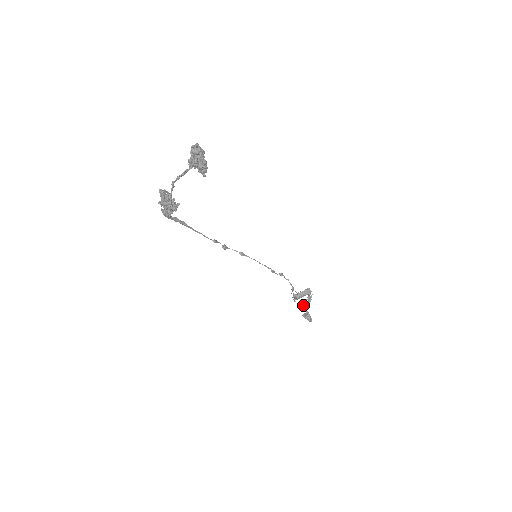
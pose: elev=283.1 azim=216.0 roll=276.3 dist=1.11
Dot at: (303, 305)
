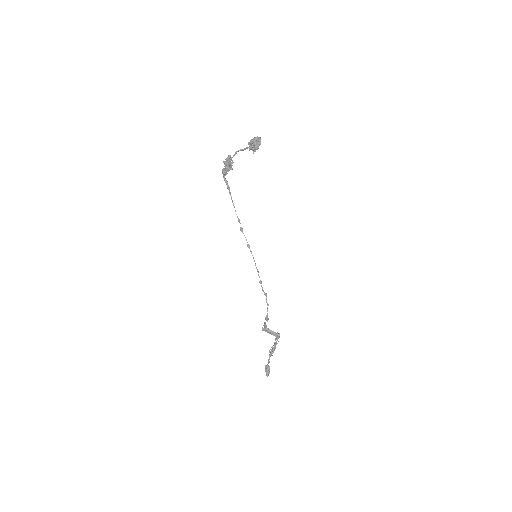
Dot at: (270, 352)
